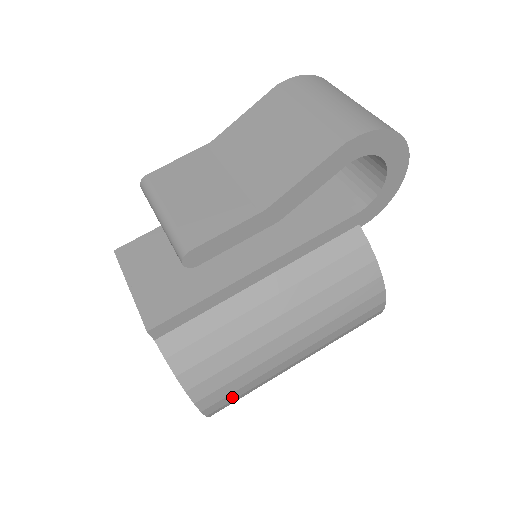
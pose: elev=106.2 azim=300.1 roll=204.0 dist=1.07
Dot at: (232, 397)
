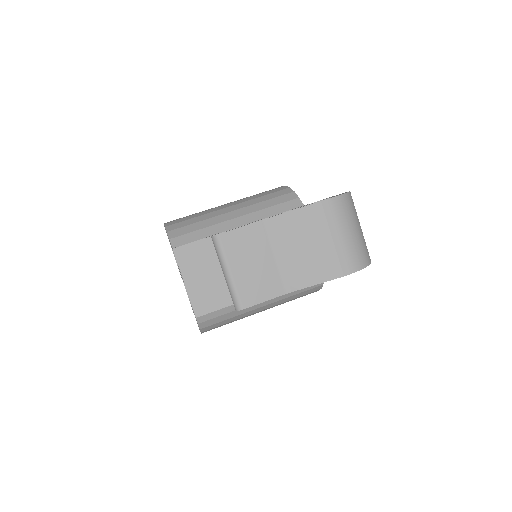
Dot at: occluded
